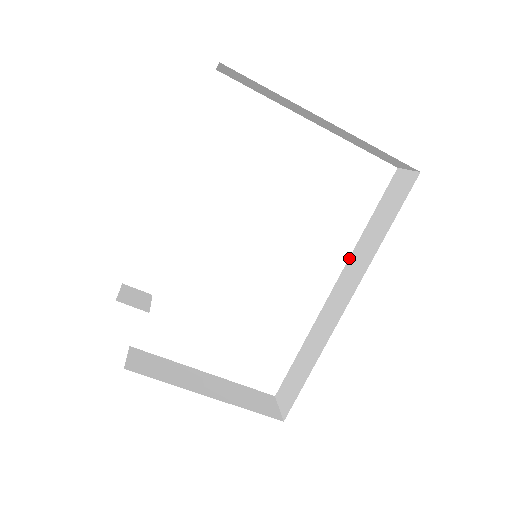
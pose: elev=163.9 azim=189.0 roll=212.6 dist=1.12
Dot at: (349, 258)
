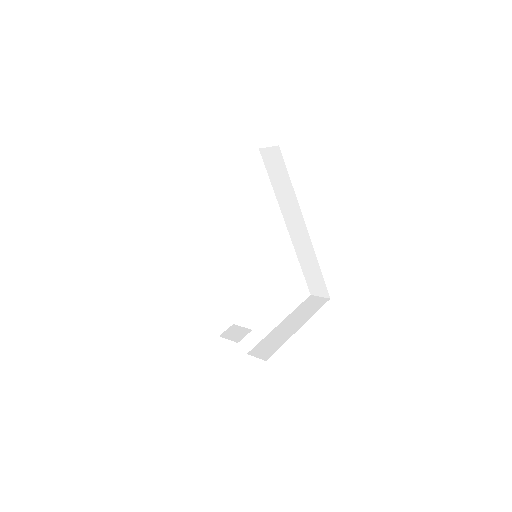
Dot at: (280, 208)
